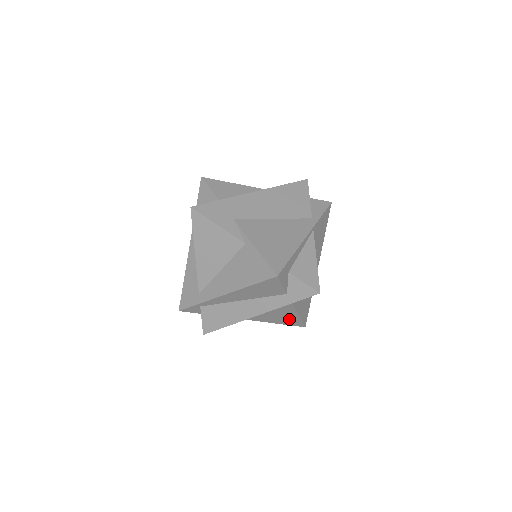
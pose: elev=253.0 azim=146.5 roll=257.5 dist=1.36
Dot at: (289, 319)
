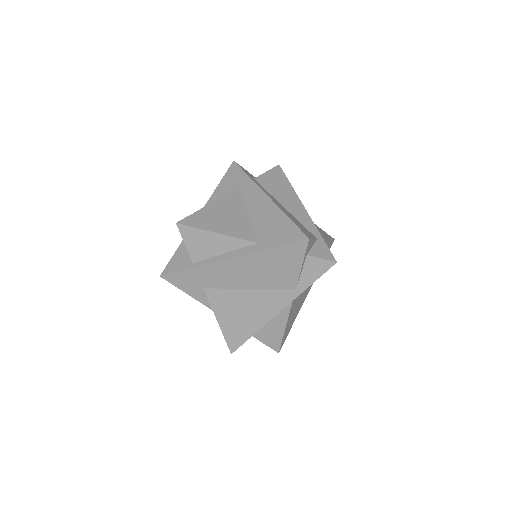
Dot at: occluded
